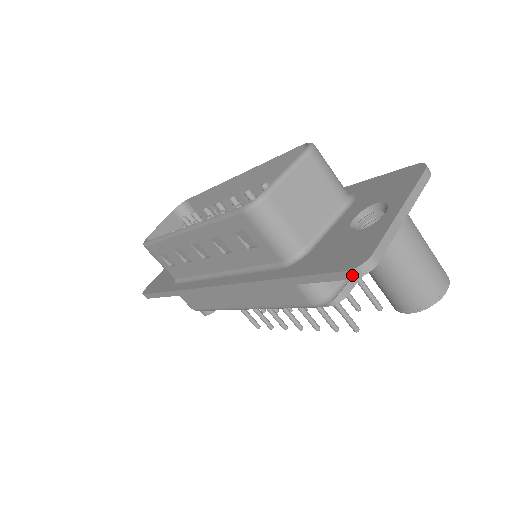
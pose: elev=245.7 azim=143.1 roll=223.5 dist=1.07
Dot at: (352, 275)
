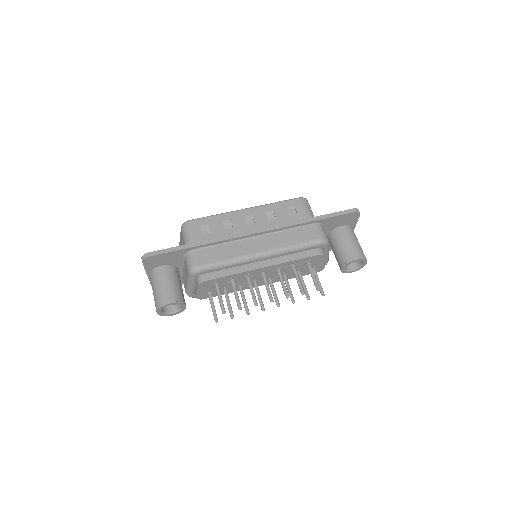
Dot at: (355, 210)
